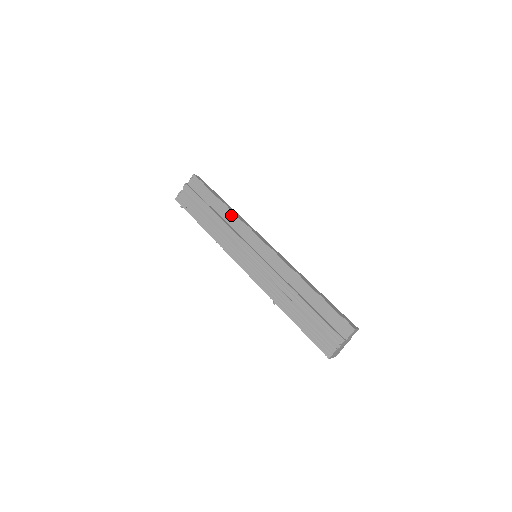
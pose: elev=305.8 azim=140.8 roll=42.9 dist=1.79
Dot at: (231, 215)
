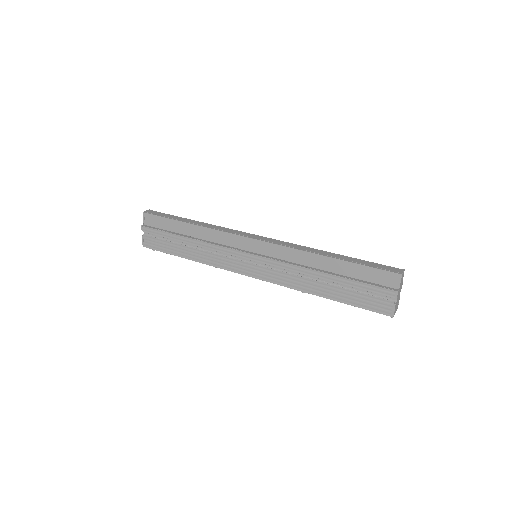
Dot at: (205, 231)
